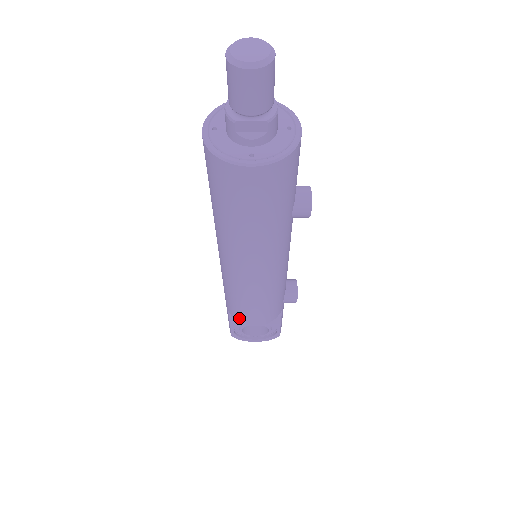
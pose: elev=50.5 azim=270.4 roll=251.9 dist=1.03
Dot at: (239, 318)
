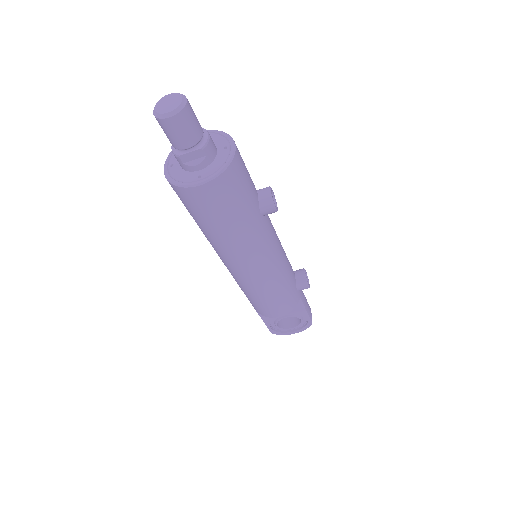
Dot at: (263, 313)
